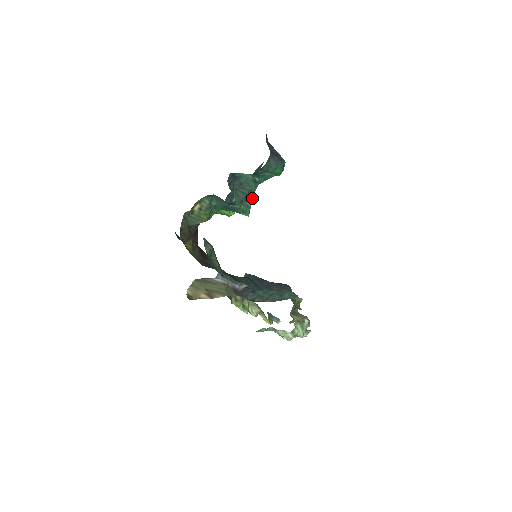
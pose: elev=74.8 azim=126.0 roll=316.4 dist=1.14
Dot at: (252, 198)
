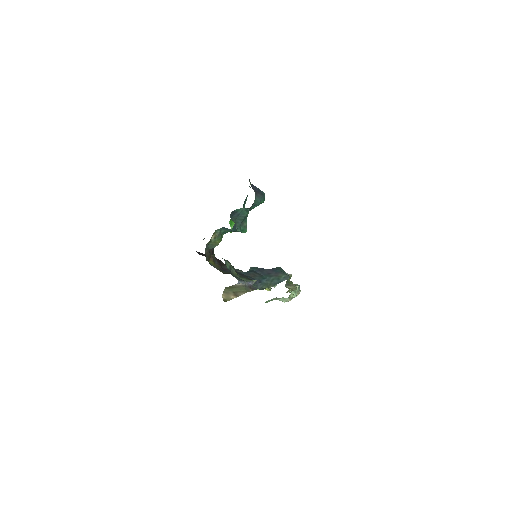
Dot at: (246, 220)
